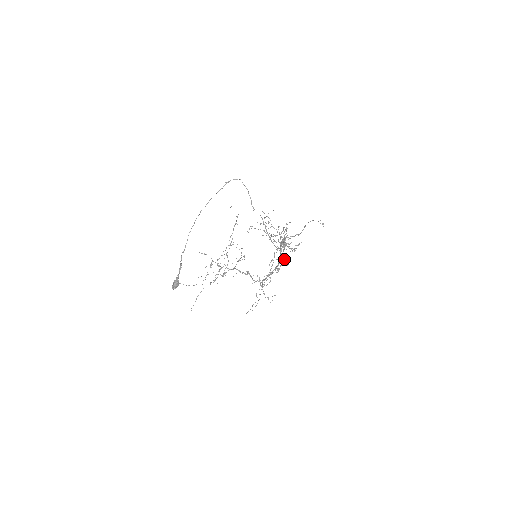
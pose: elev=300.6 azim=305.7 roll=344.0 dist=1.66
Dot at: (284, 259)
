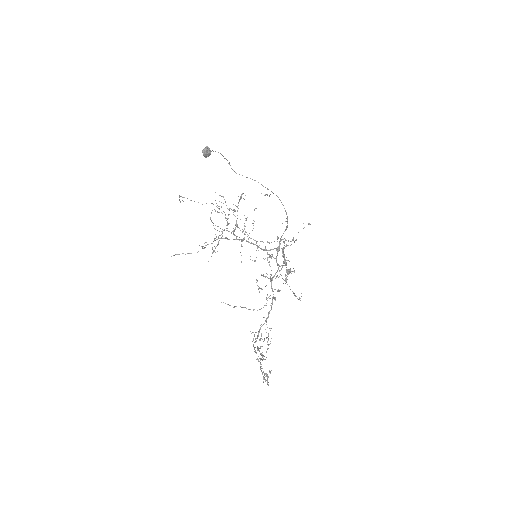
Dot at: (285, 275)
